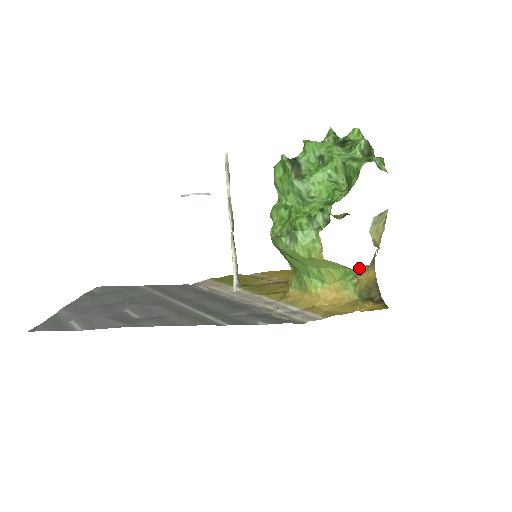
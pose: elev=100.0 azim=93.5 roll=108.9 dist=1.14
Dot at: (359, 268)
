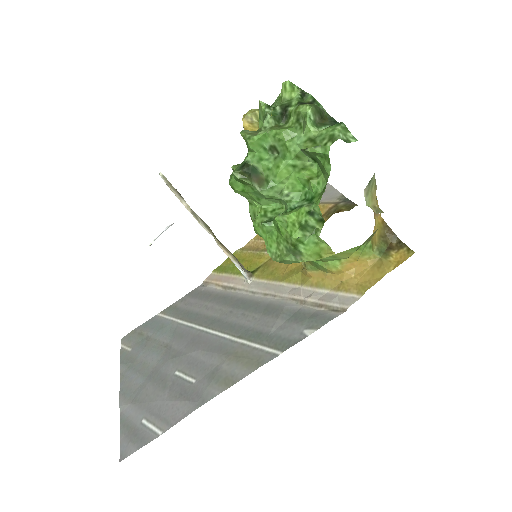
Dot at: (370, 236)
